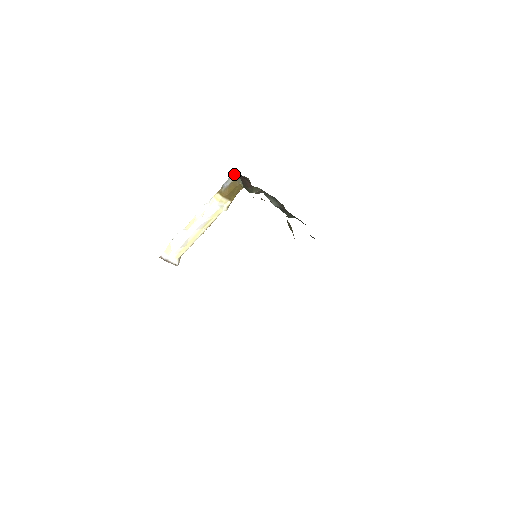
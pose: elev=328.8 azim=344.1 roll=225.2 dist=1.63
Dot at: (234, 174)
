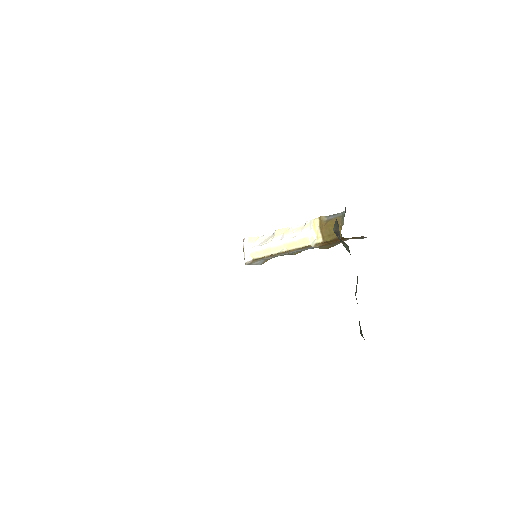
Dot at: (345, 211)
